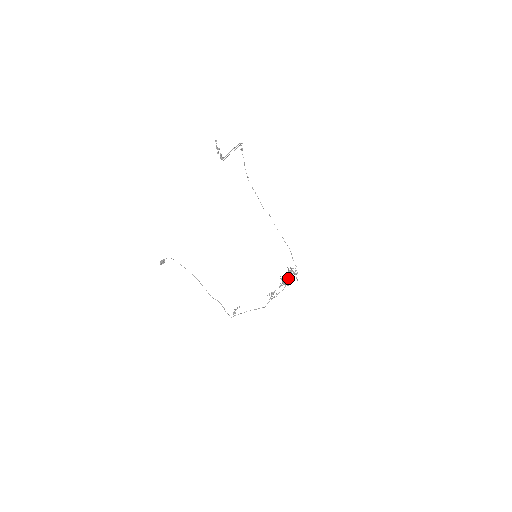
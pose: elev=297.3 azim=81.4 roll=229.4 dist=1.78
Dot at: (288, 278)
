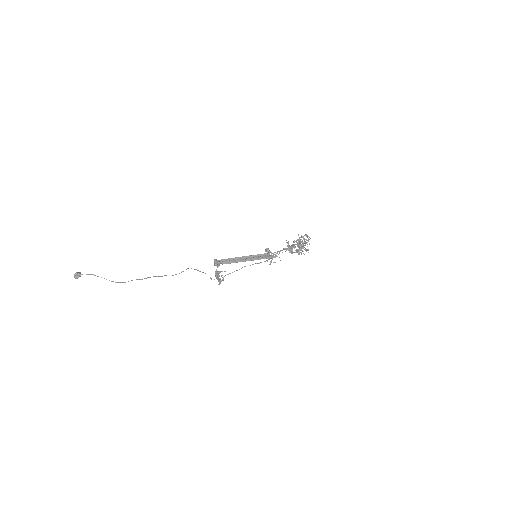
Dot at: (299, 250)
